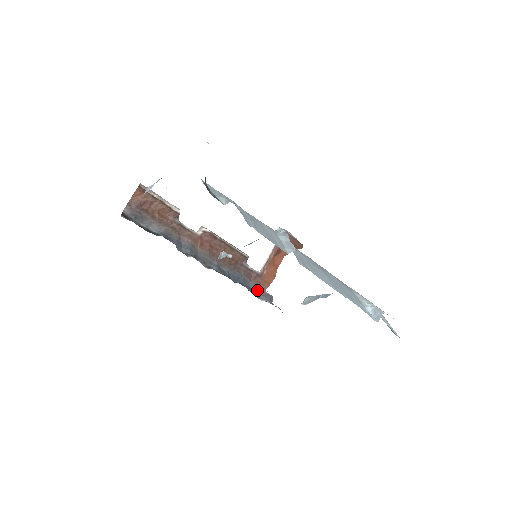
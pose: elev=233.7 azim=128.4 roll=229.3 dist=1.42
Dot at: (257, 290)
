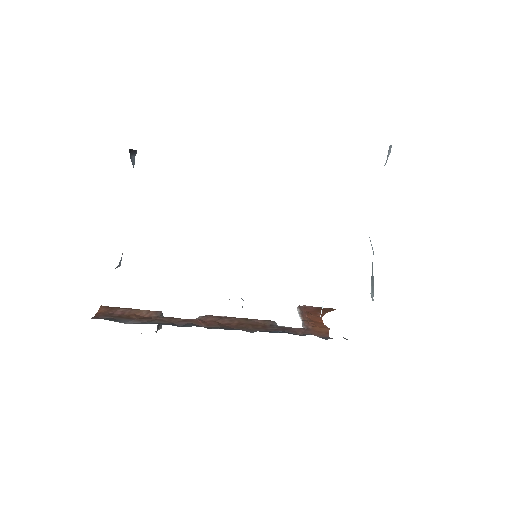
Dot at: occluded
